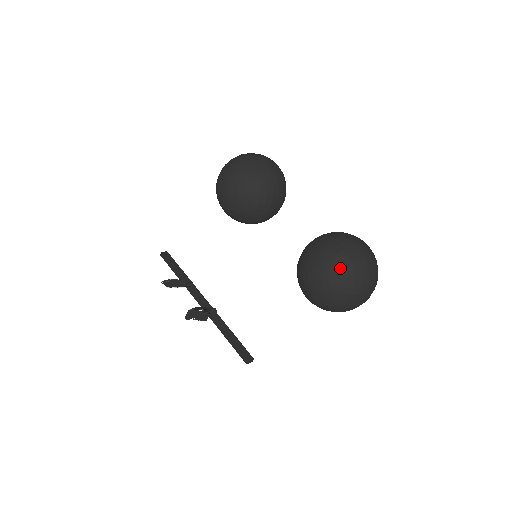
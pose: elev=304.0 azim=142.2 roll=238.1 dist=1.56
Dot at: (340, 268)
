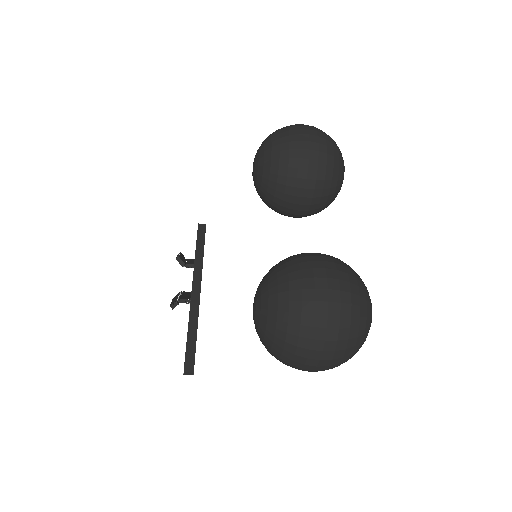
Dot at: (273, 305)
